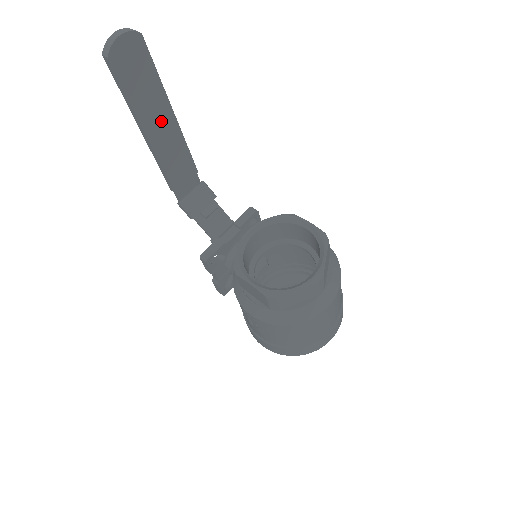
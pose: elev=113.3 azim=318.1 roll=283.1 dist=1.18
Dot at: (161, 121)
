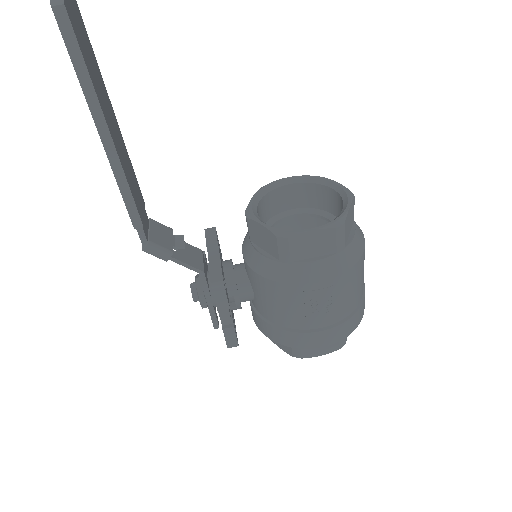
Dot at: (111, 119)
